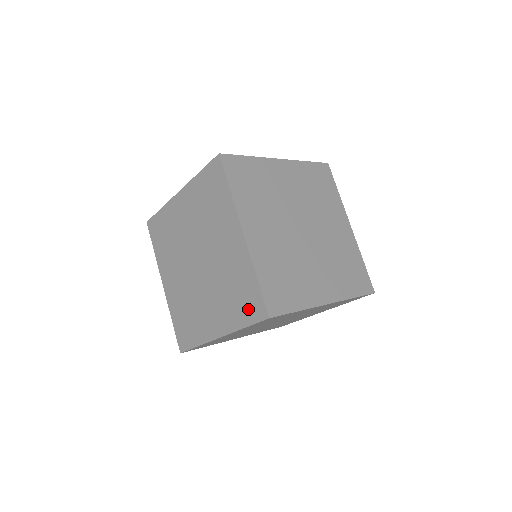
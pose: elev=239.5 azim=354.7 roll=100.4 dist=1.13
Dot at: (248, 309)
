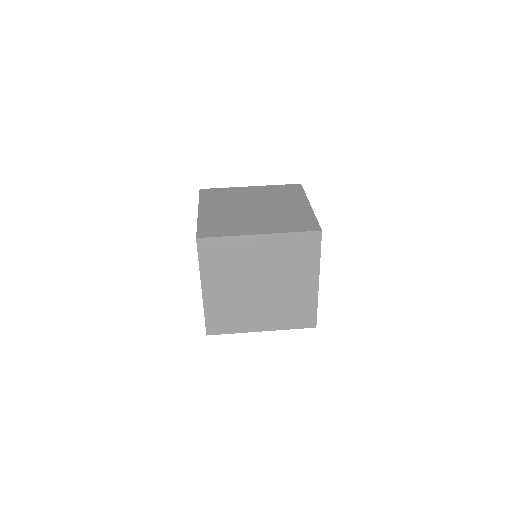
Dot at: occluded
